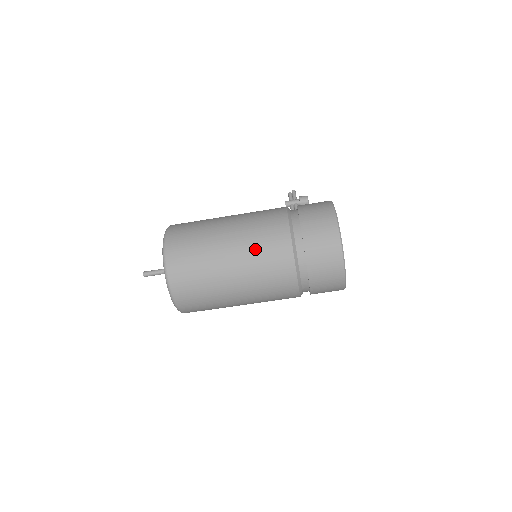
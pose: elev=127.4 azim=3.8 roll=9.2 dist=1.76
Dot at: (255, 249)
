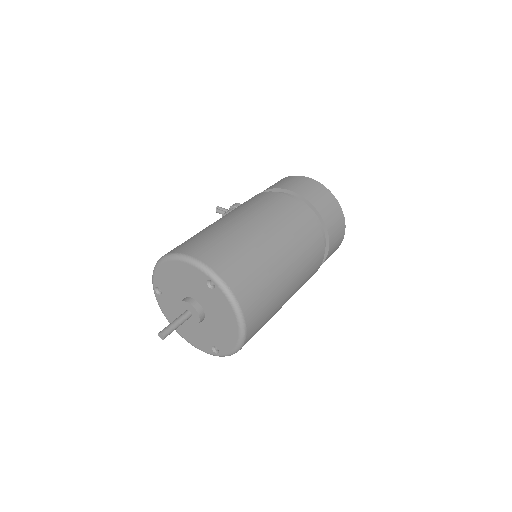
Dot at: (282, 222)
